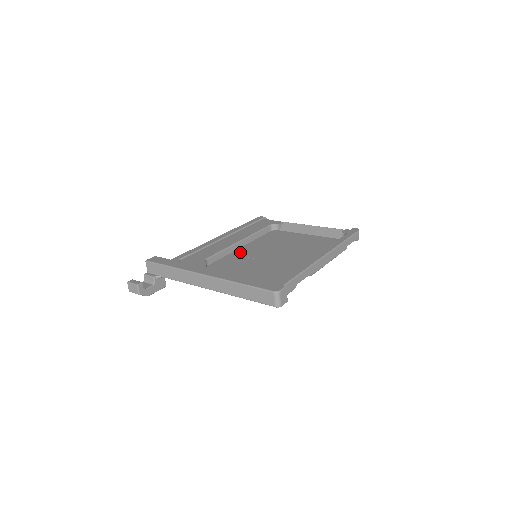
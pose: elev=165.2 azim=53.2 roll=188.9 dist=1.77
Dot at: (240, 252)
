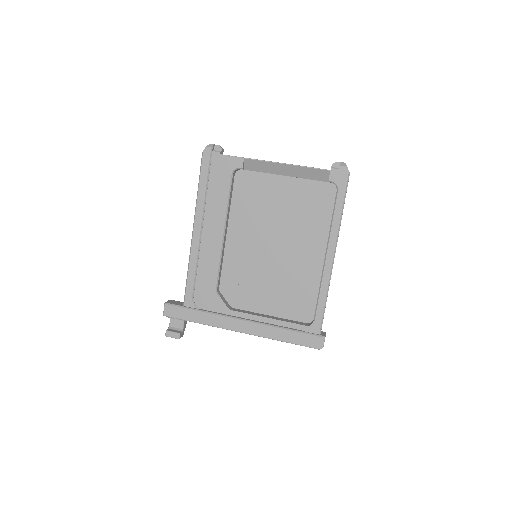
Dot at: (233, 249)
